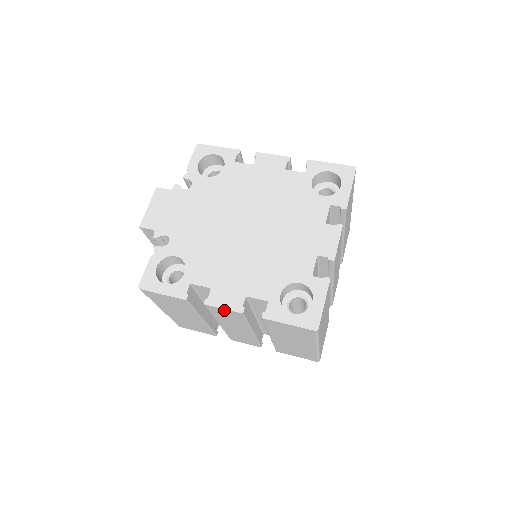
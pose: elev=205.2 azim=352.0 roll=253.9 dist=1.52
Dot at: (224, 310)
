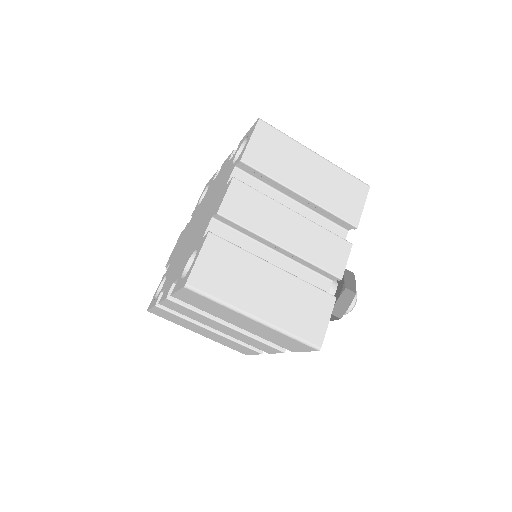
Dot at: (166, 303)
